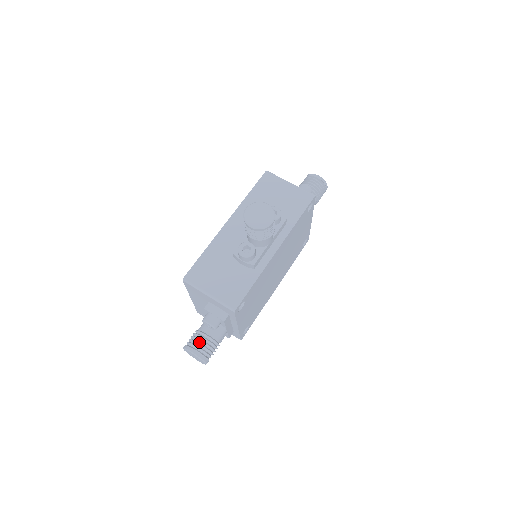
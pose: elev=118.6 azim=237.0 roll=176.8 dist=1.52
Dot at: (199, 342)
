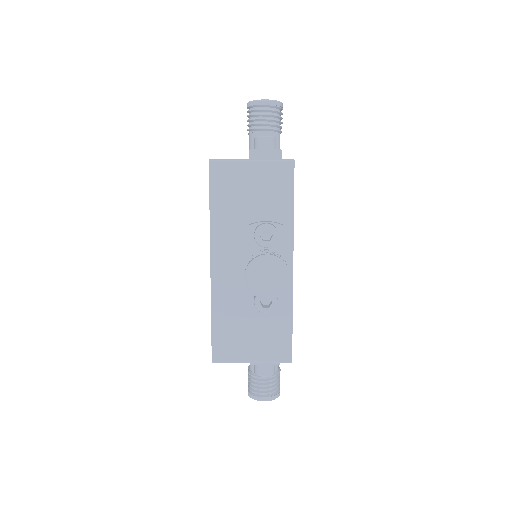
Dot at: (263, 387)
